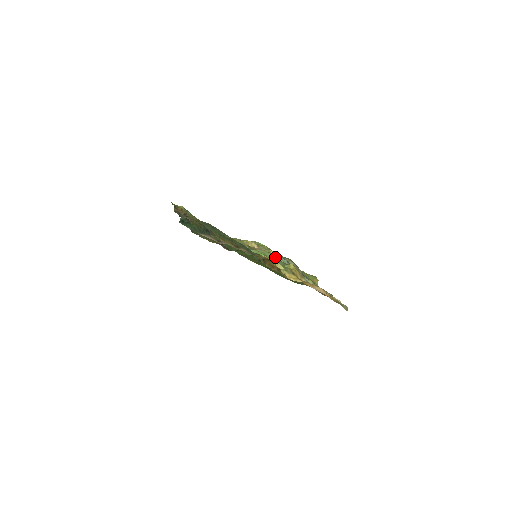
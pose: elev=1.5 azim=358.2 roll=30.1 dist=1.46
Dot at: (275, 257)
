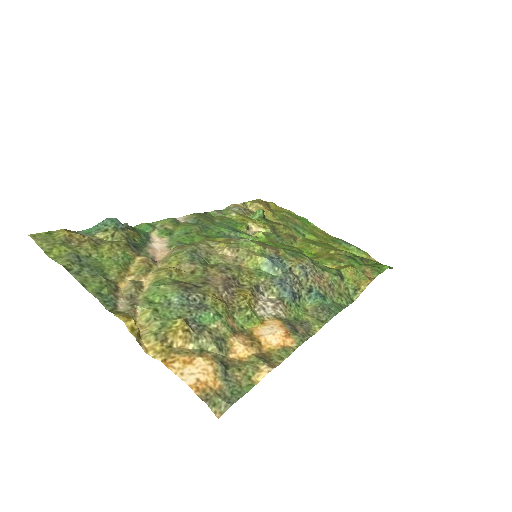
Dot at: (178, 299)
